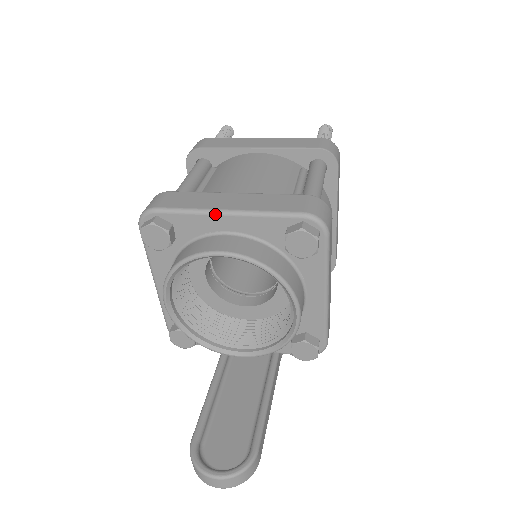
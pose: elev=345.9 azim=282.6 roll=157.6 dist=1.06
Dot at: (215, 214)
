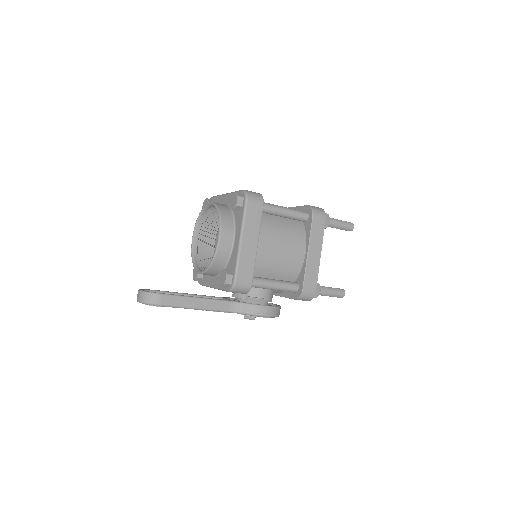
Dot at: (223, 195)
